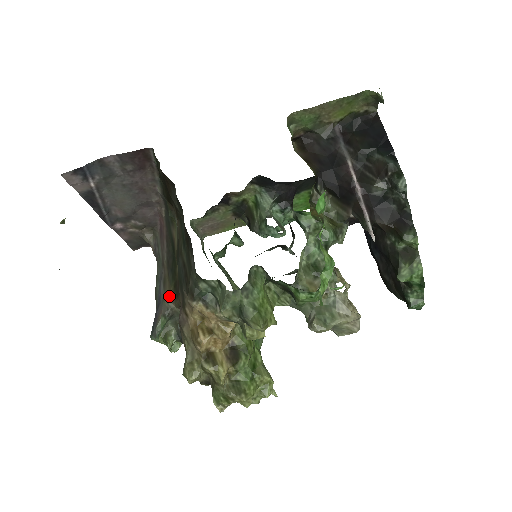
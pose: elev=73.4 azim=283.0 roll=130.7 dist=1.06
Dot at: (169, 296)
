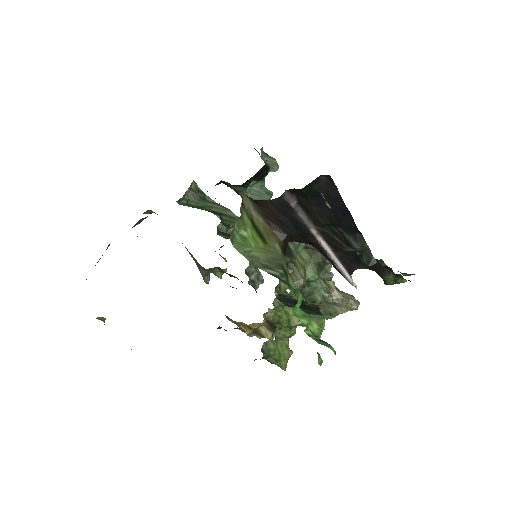
Dot at: (201, 267)
